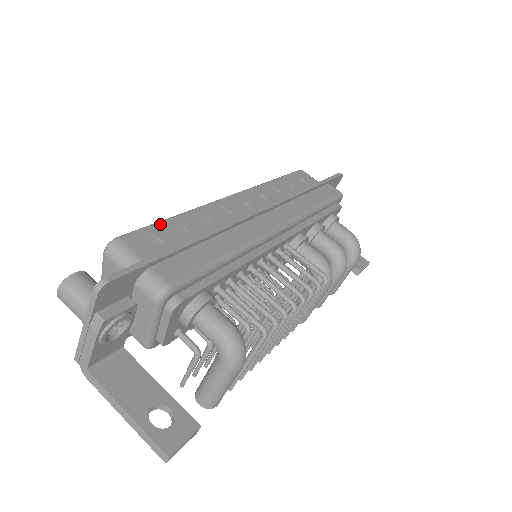
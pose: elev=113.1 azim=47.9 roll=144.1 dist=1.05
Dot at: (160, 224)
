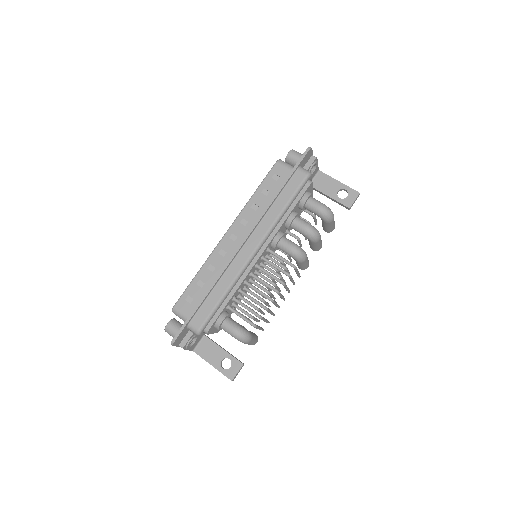
Dot at: (190, 286)
